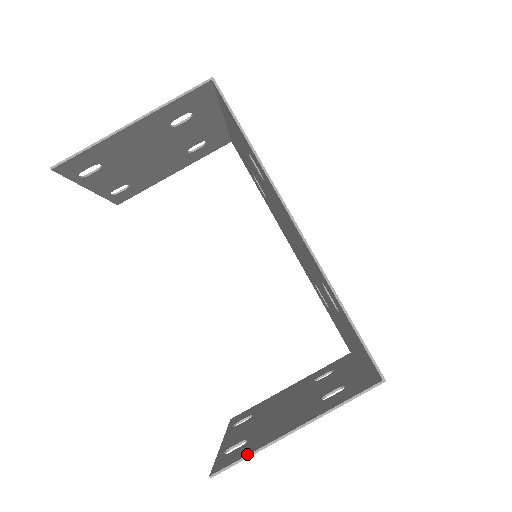
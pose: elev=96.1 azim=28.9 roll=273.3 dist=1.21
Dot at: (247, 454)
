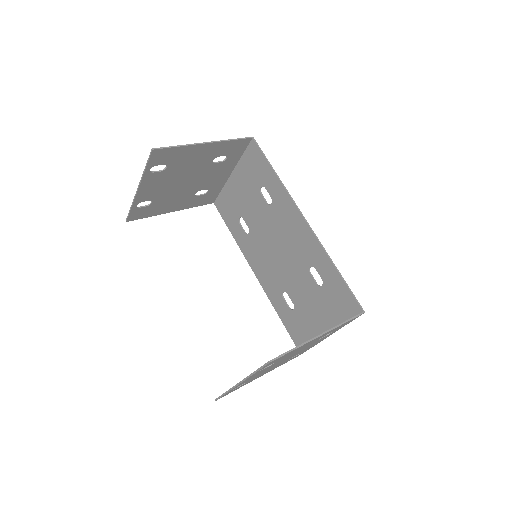
Dot at: (292, 349)
